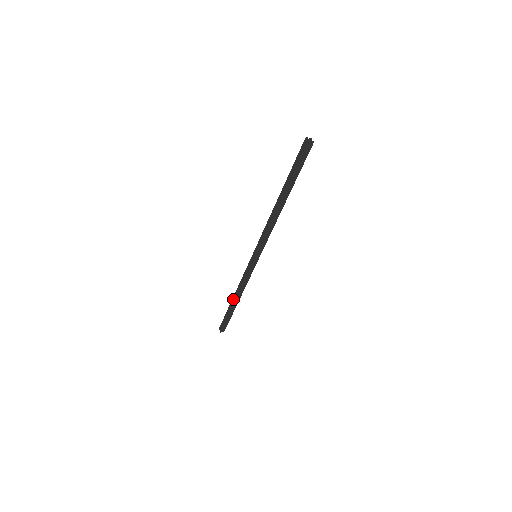
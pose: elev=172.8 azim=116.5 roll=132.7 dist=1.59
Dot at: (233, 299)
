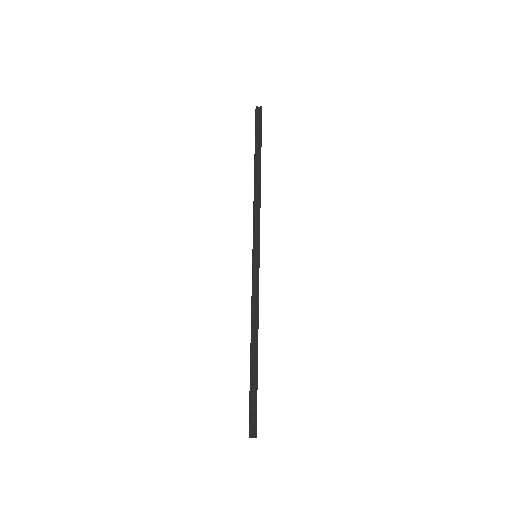
Dot at: (250, 349)
